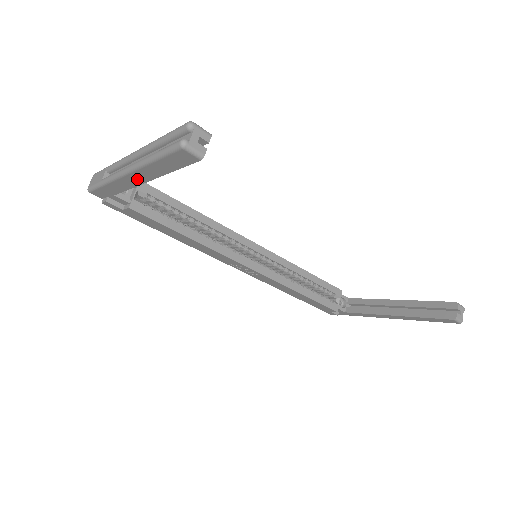
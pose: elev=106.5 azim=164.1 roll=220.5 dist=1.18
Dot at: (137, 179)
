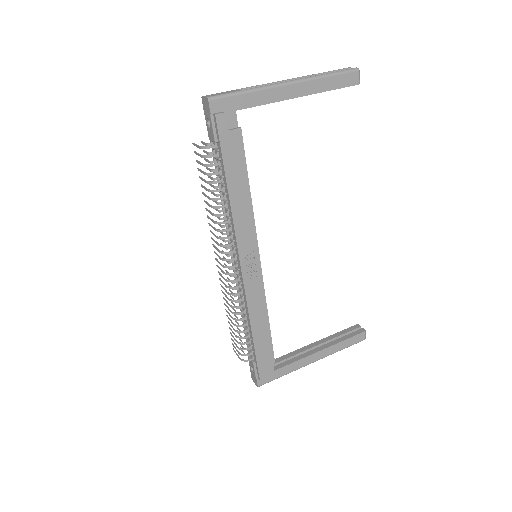
Dot at: (291, 92)
